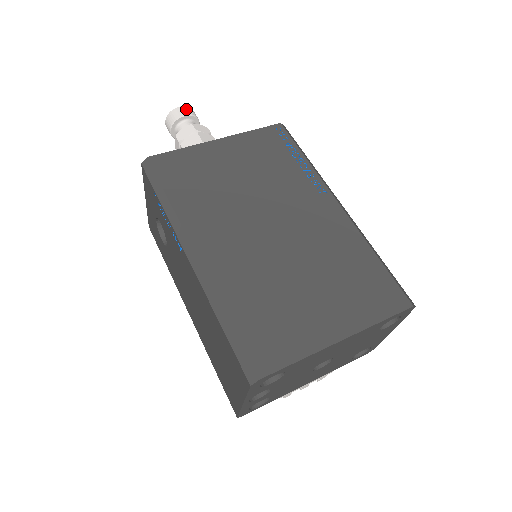
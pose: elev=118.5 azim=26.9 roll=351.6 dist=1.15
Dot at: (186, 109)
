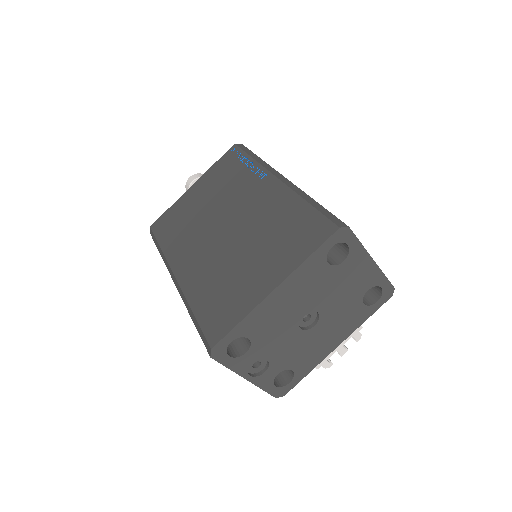
Dot at: (193, 176)
